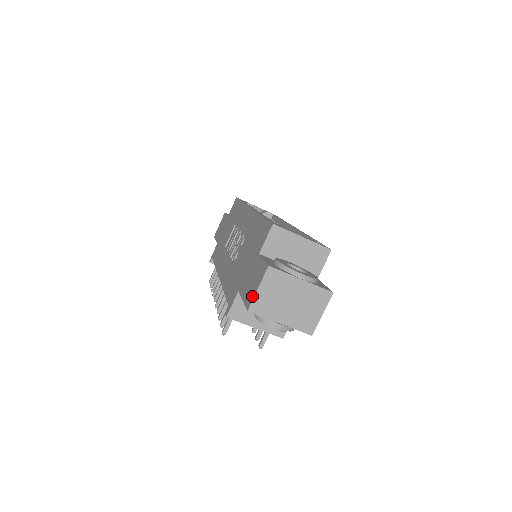
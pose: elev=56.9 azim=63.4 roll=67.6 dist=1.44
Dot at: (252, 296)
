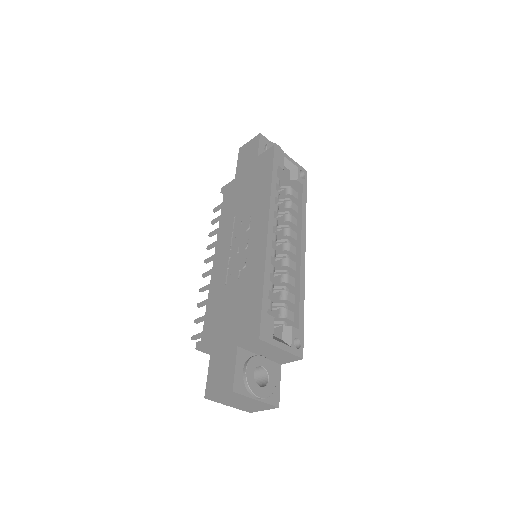
Dot at: (212, 391)
